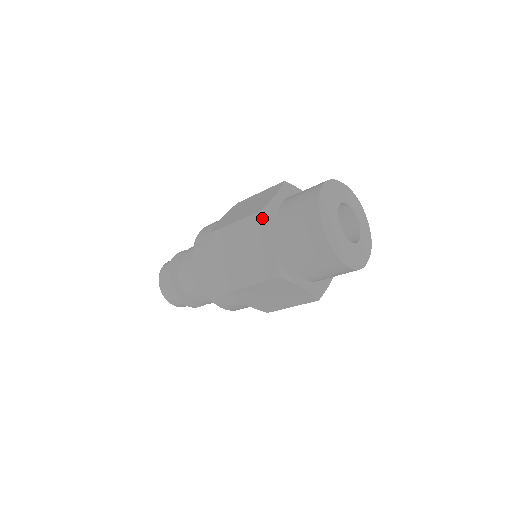
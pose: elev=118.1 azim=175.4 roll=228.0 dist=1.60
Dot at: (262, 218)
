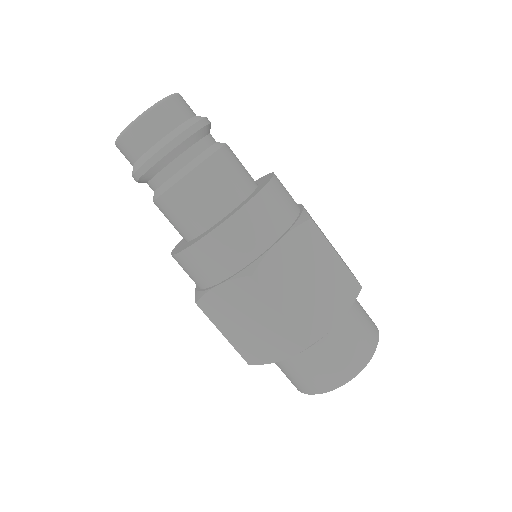
Dot at: (302, 349)
